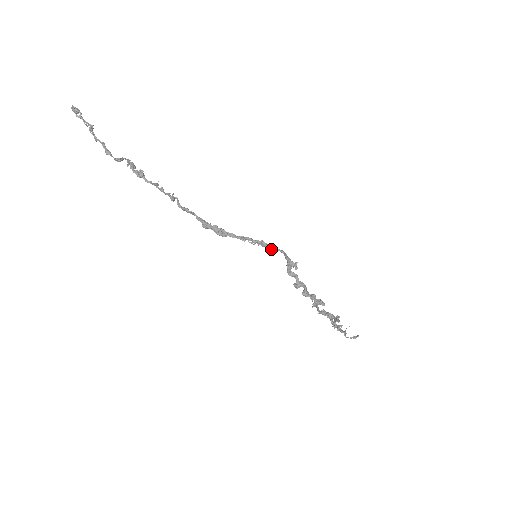
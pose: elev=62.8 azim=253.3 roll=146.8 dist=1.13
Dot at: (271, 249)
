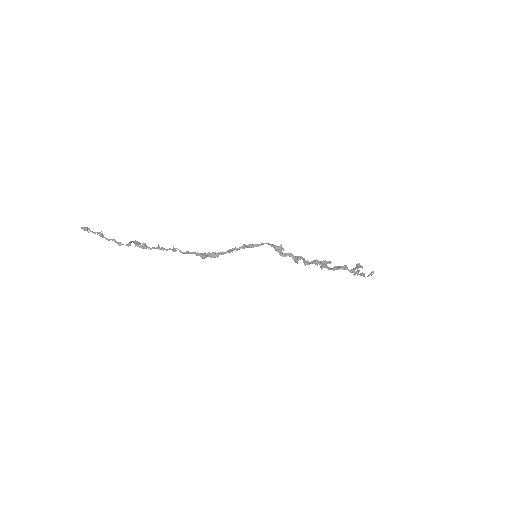
Dot at: occluded
